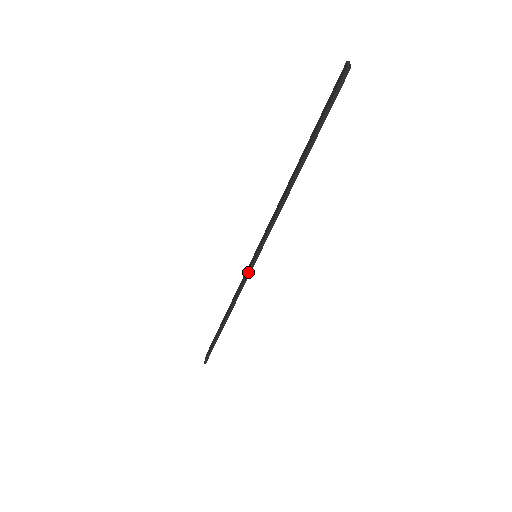
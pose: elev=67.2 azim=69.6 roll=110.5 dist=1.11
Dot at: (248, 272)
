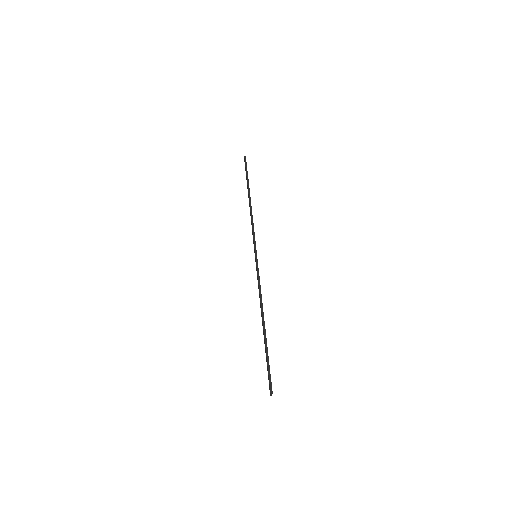
Dot at: (256, 264)
